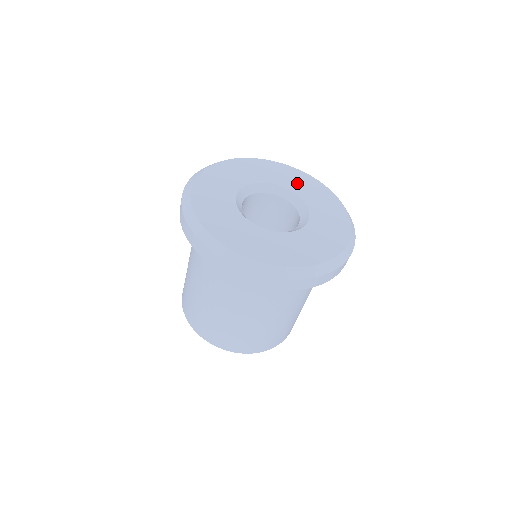
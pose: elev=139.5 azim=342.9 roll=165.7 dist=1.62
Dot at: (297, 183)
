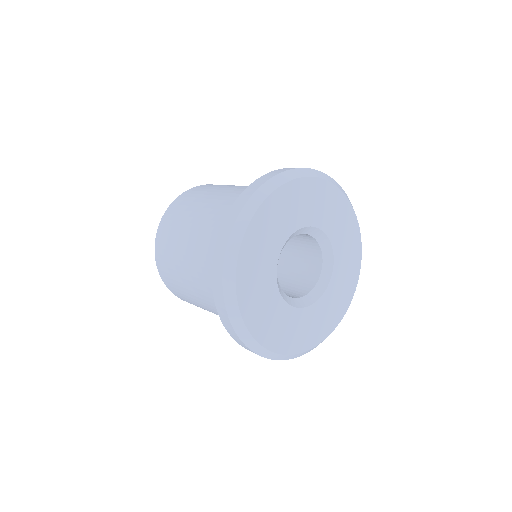
Dot at: (334, 219)
